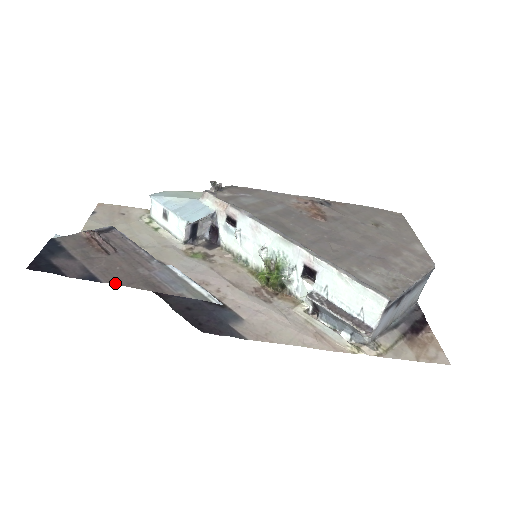
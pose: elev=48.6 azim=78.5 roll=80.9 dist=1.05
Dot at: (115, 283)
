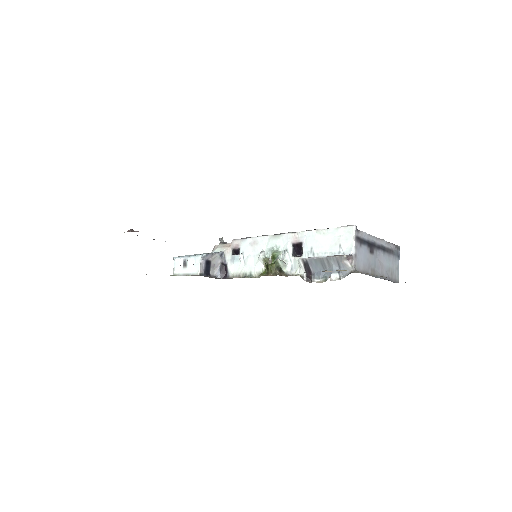
Dot at: occluded
